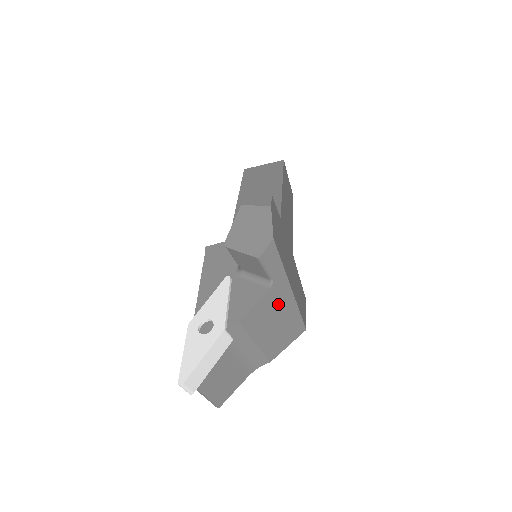
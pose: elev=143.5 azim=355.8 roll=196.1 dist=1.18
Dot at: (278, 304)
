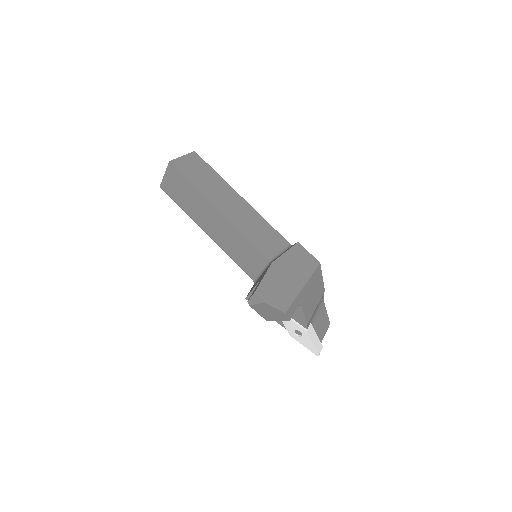
Dot at: (307, 295)
